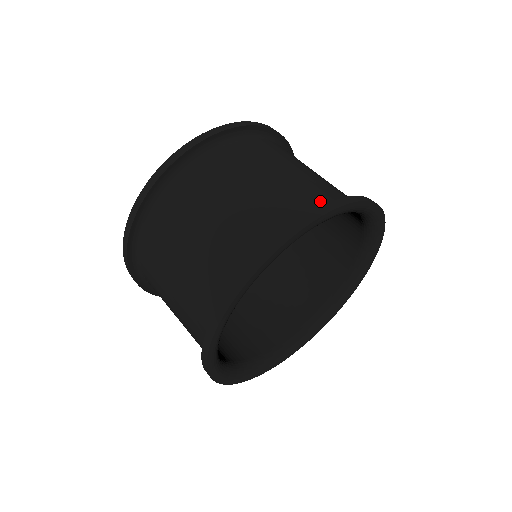
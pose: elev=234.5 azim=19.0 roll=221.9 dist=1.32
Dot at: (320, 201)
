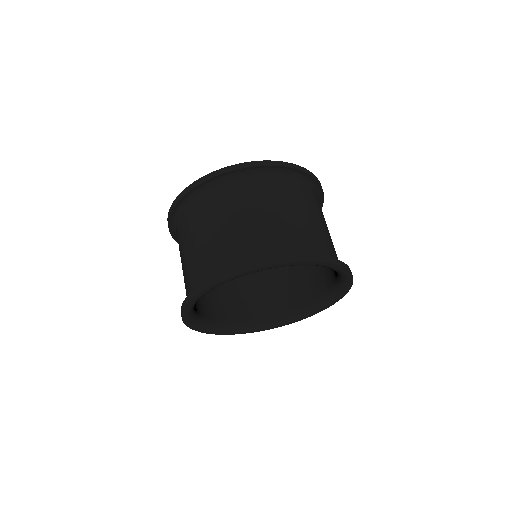
Dot at: occluded
